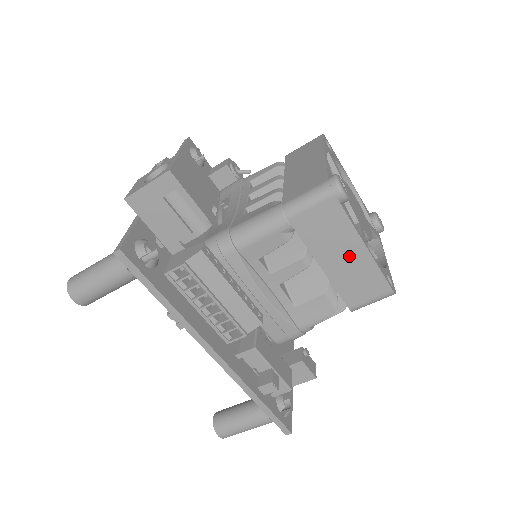
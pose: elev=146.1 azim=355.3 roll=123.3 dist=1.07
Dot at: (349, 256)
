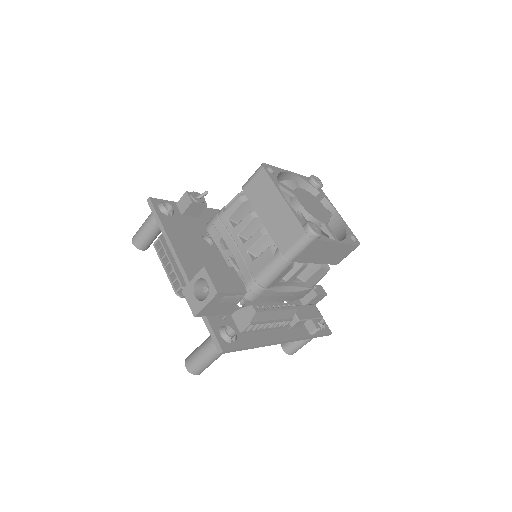
Dot at: (330, 251)
